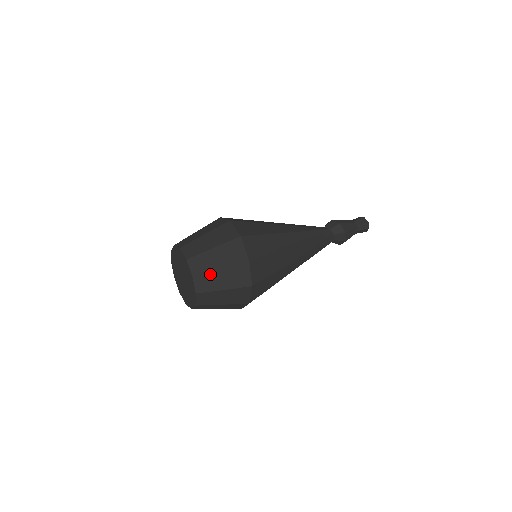
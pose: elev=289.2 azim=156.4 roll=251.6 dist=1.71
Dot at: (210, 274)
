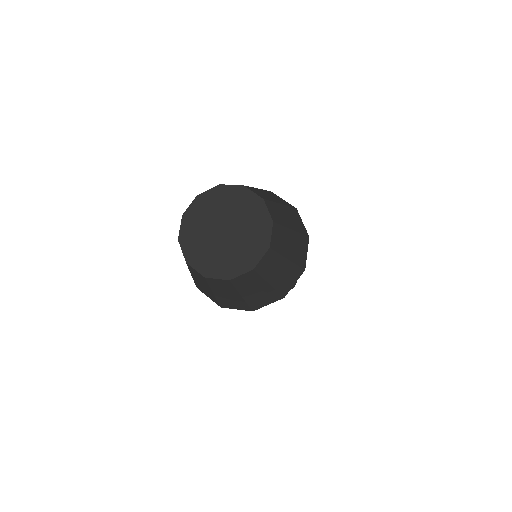
Dot at: (279, 258)
